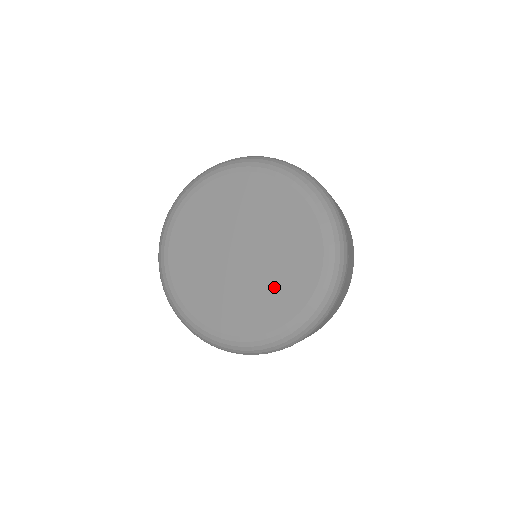
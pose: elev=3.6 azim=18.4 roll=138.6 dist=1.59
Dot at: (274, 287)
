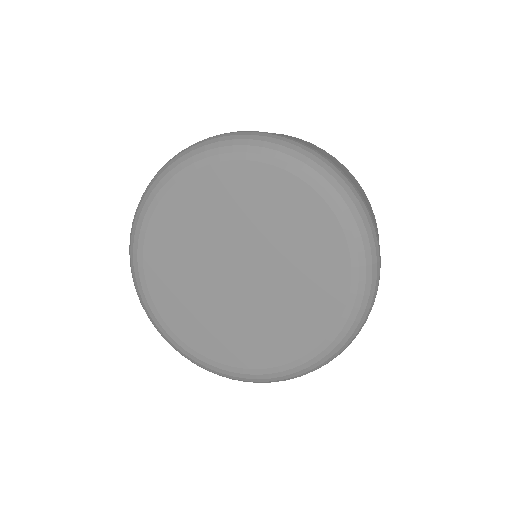
Dot at: (234, 327)
